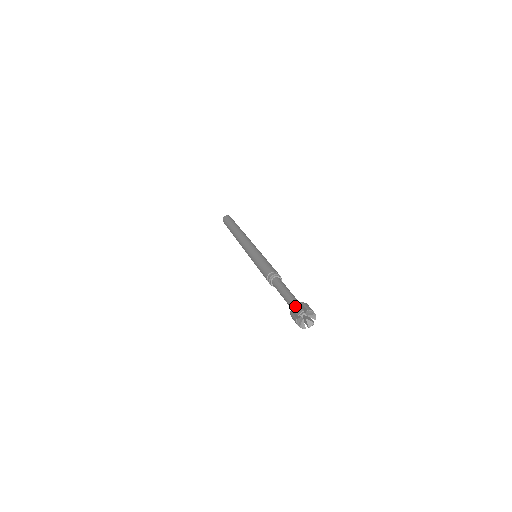
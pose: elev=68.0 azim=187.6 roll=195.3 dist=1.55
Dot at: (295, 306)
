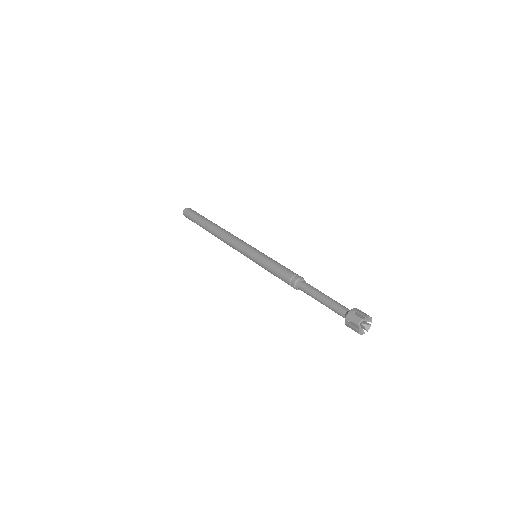
Dot at: (357, 309)
